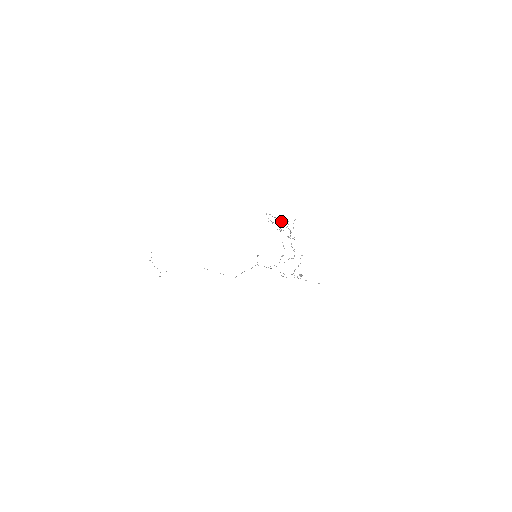
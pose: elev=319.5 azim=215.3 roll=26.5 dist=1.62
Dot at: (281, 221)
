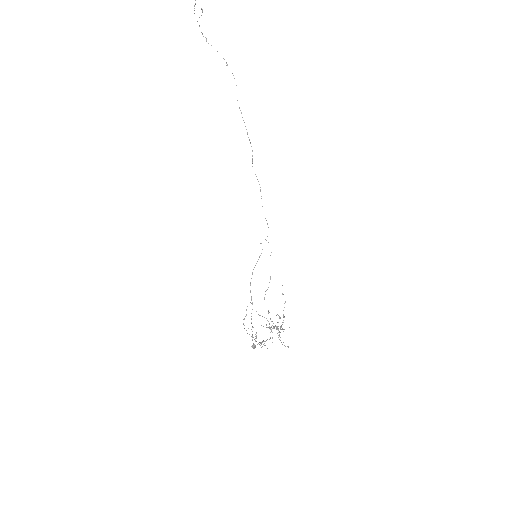
Dot at: (277, 328)
